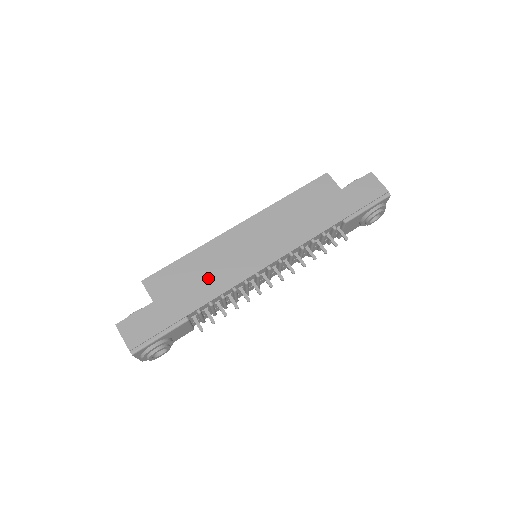
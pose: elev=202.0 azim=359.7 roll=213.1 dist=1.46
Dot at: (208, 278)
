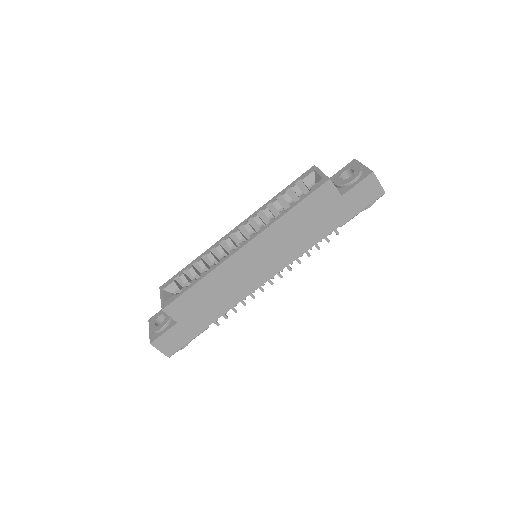
Dot at: (221, 297)
